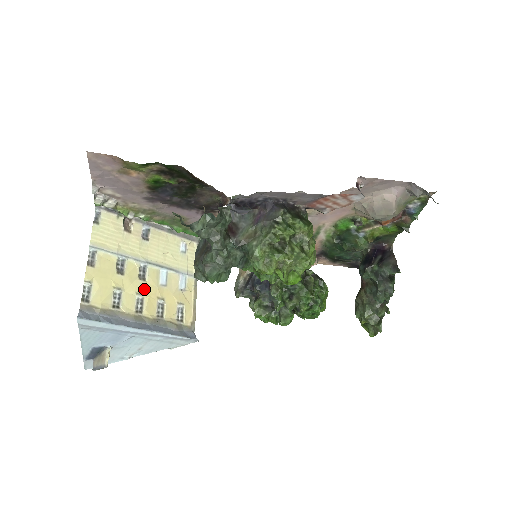
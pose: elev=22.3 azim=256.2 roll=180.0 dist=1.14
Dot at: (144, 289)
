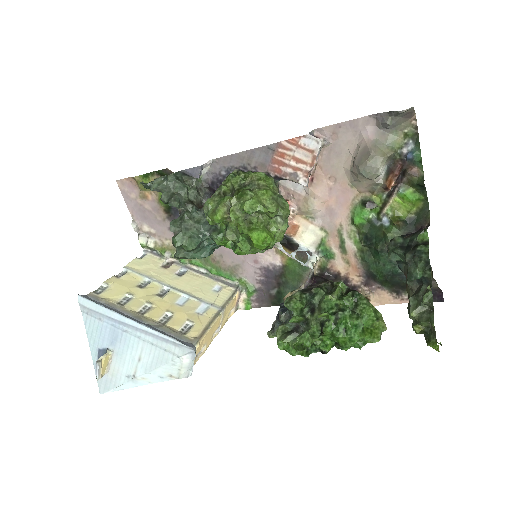
Dot at: (156, 301)
